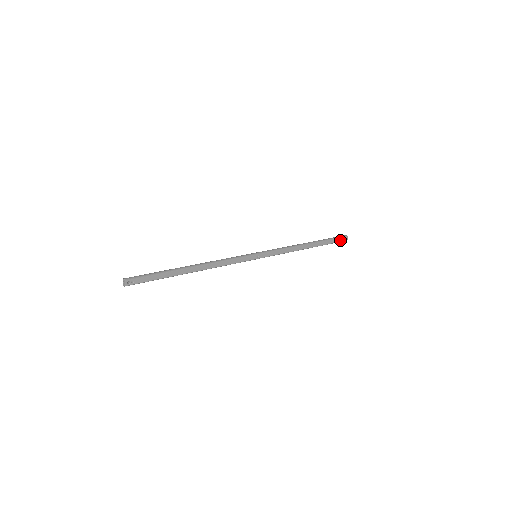
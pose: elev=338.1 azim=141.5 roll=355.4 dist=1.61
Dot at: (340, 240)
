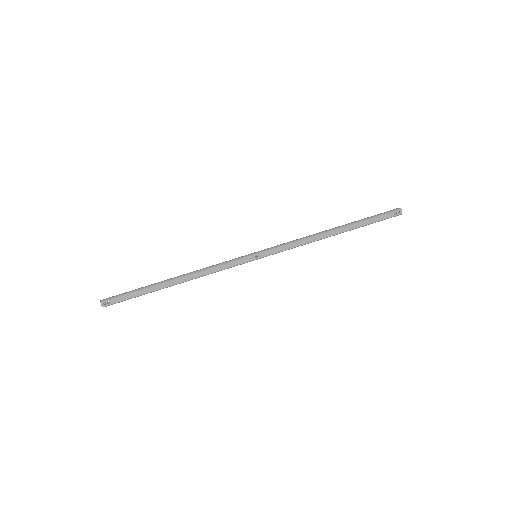
Dot at: (388, 216)
